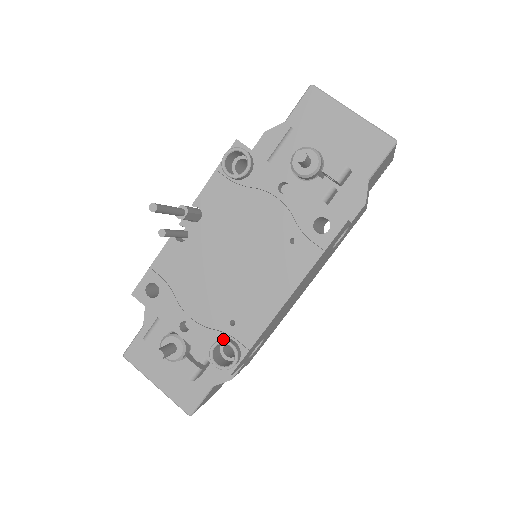
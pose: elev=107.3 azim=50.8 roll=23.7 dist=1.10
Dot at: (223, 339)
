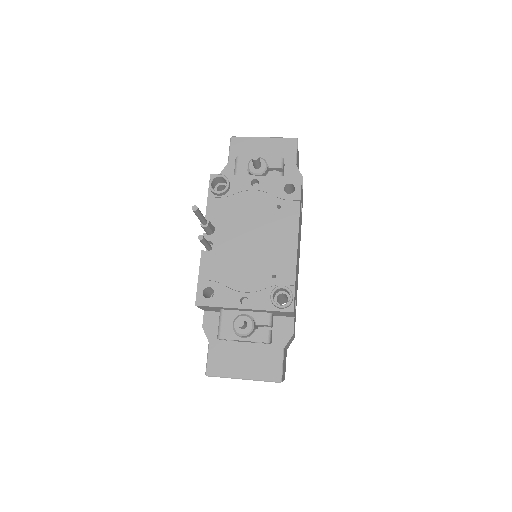
Dot at: (275, 288)
